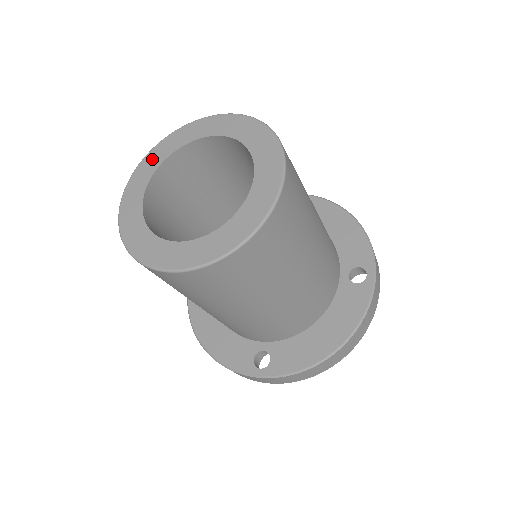
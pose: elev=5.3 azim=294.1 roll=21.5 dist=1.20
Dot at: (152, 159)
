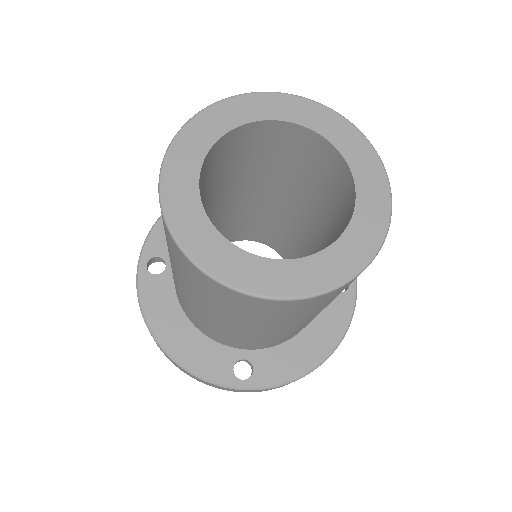
Dot at: (201, 130)
